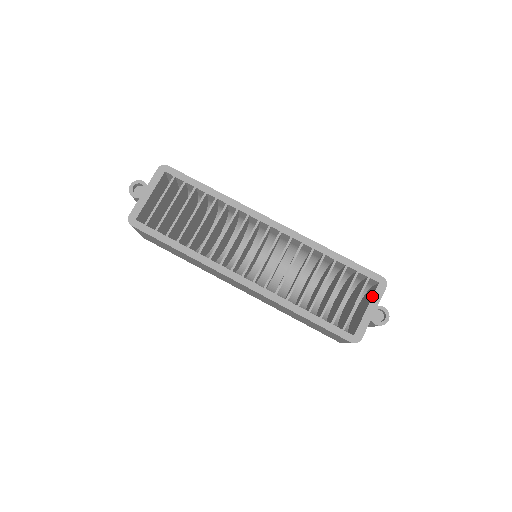
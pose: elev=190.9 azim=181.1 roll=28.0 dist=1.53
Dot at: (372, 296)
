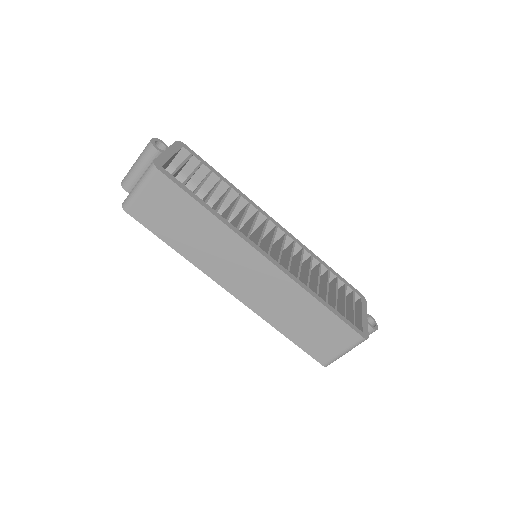
Dot at: (361, 305)
